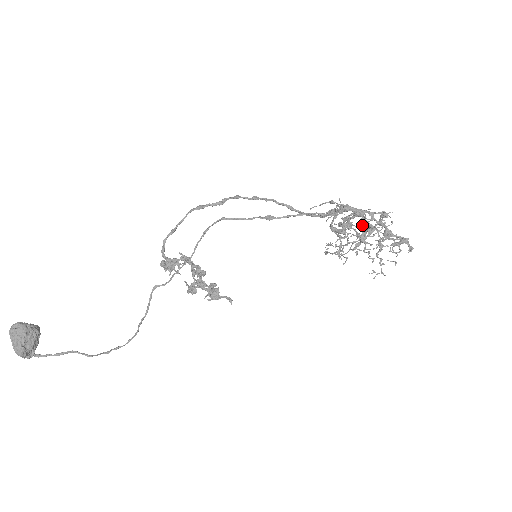
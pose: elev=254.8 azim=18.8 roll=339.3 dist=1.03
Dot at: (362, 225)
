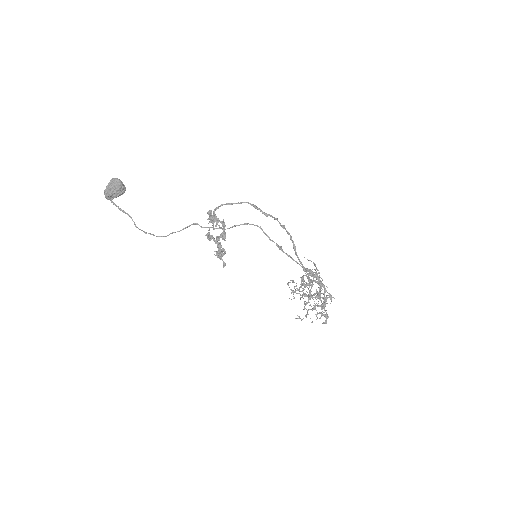
Dot at: (316, 292)
